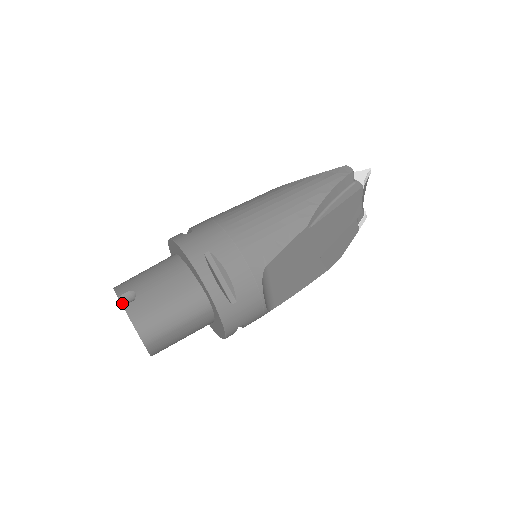
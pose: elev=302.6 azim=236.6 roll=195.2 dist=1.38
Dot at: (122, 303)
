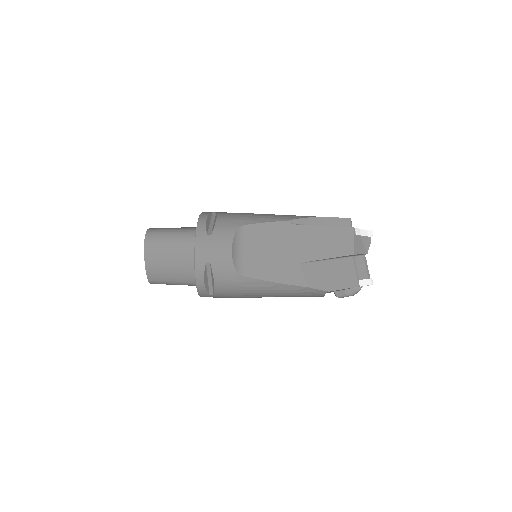
Dot at: occluded
